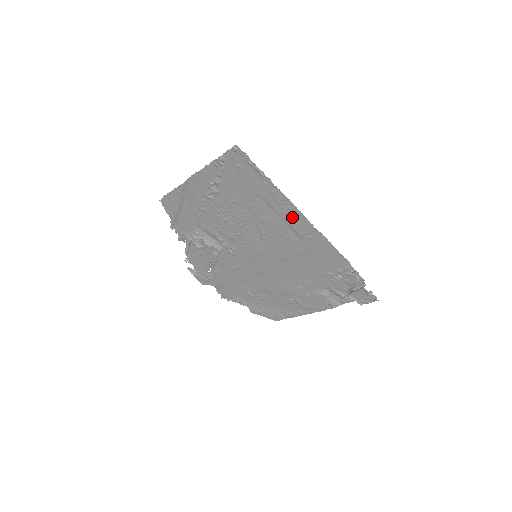
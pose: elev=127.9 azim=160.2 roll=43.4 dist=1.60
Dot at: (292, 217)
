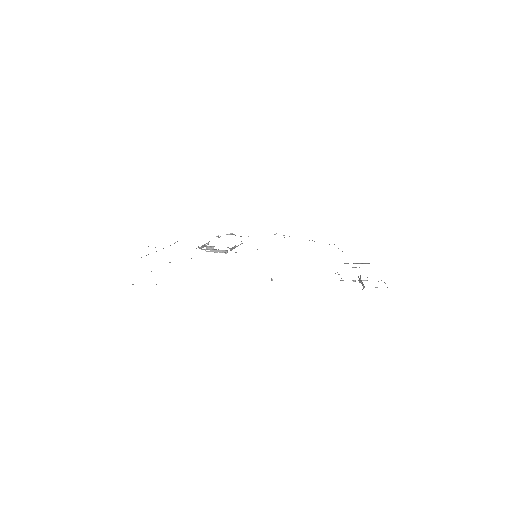
Dot at: occluded
